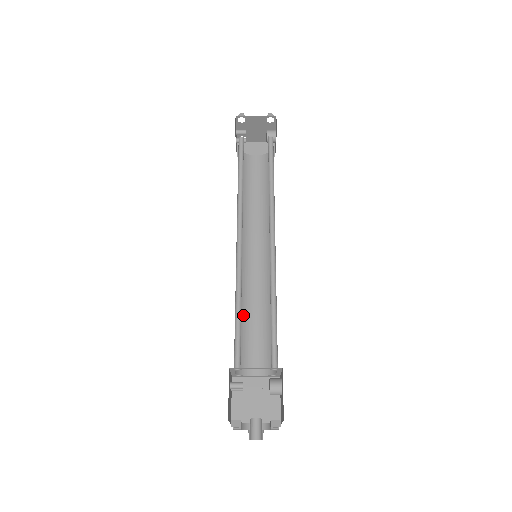
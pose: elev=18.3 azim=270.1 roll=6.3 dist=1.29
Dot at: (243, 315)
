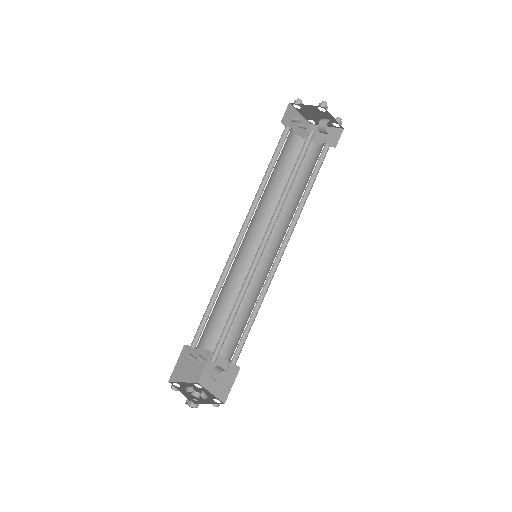
Dot at: occluded
